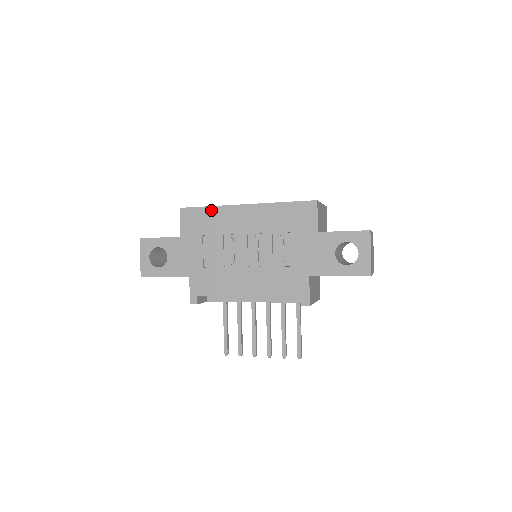
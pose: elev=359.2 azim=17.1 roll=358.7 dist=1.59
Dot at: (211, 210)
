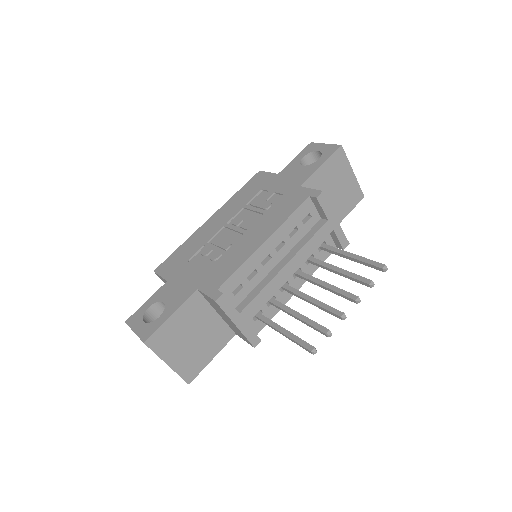
Dot at: (183, 246)
